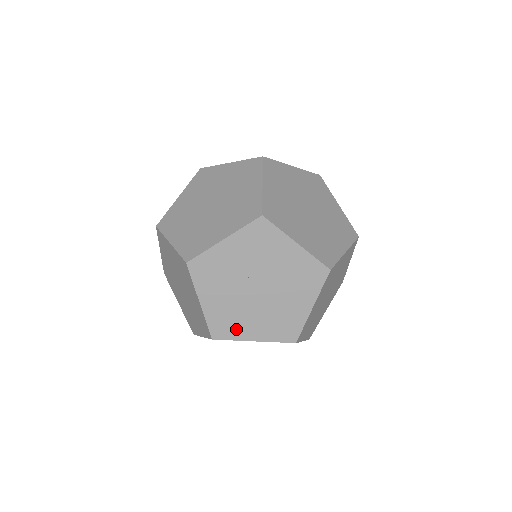
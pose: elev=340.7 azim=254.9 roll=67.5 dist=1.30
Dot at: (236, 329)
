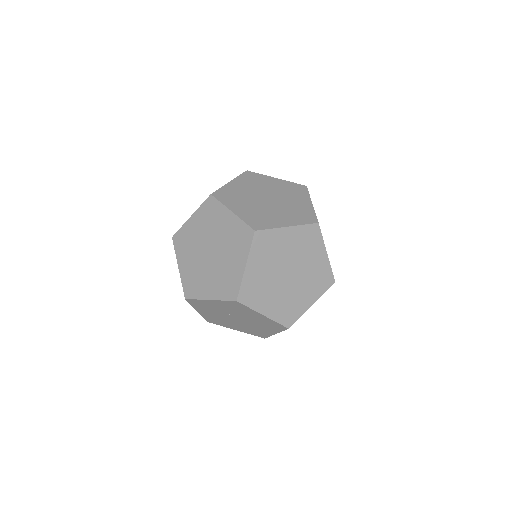
Dot at: (224, 324)
